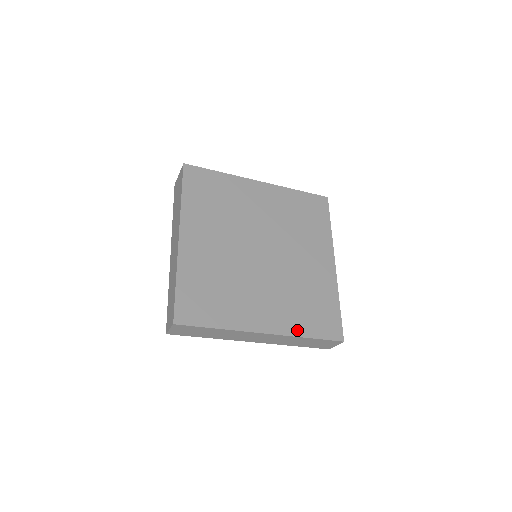
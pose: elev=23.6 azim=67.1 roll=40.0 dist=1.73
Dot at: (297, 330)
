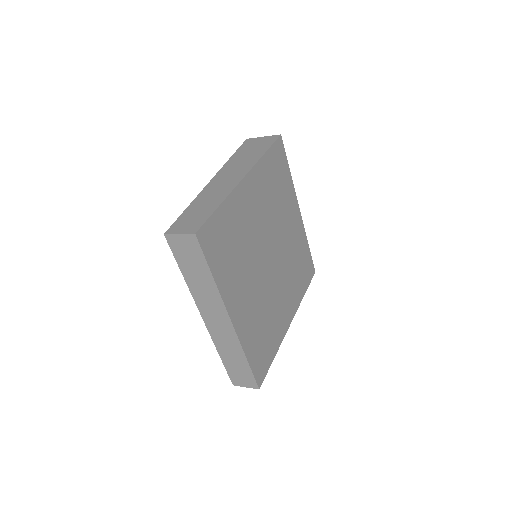
Dot at: (246, 344)
